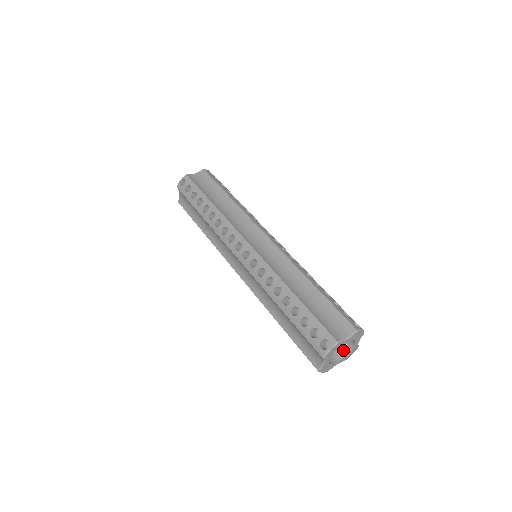
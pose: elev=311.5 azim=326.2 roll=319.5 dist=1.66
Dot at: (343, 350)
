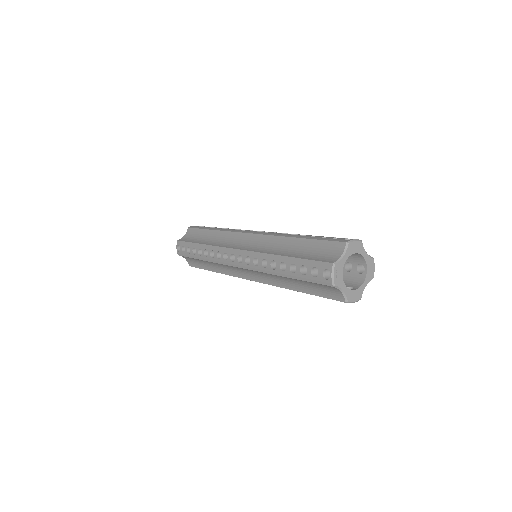
Dot at: occluded
